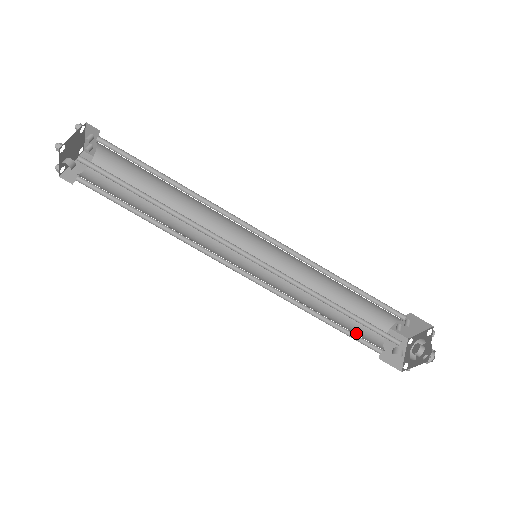
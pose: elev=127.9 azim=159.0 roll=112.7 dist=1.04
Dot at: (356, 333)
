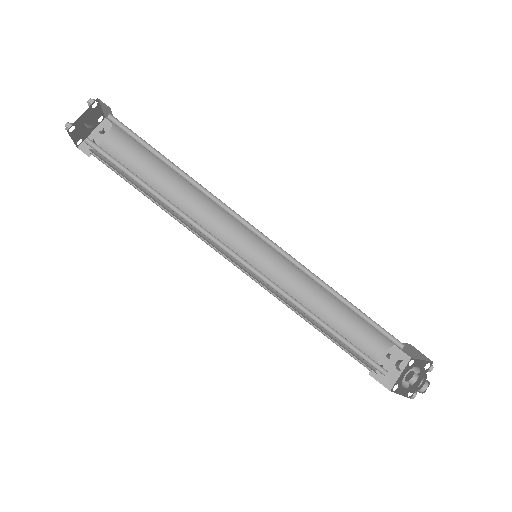
Dot at: (357, 351)
